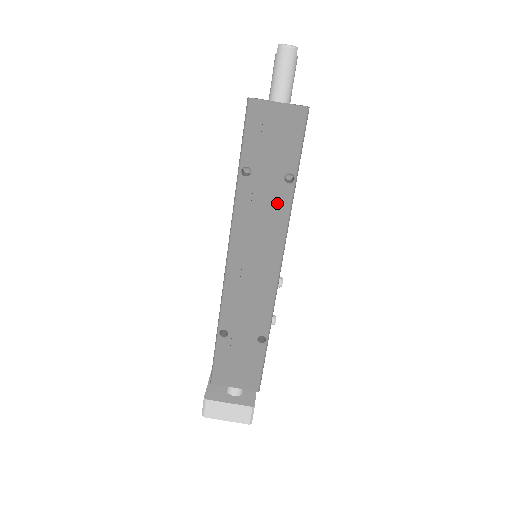
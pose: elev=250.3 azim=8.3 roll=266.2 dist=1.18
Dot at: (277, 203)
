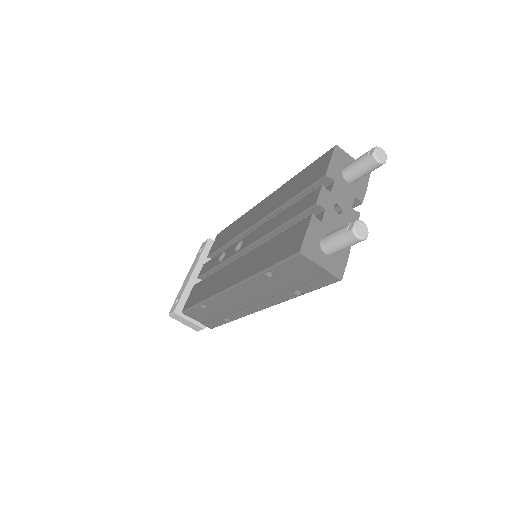
Dot at: (281, 294)
